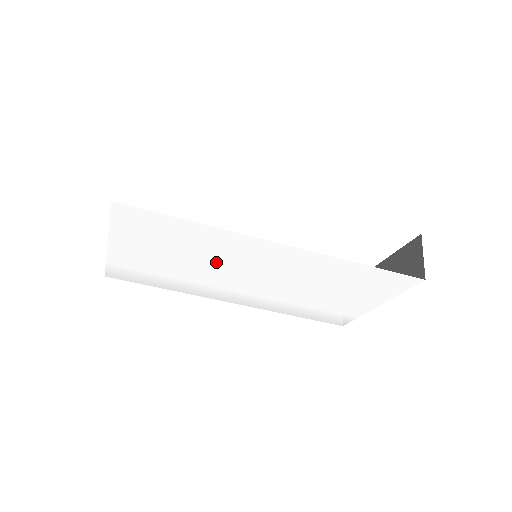
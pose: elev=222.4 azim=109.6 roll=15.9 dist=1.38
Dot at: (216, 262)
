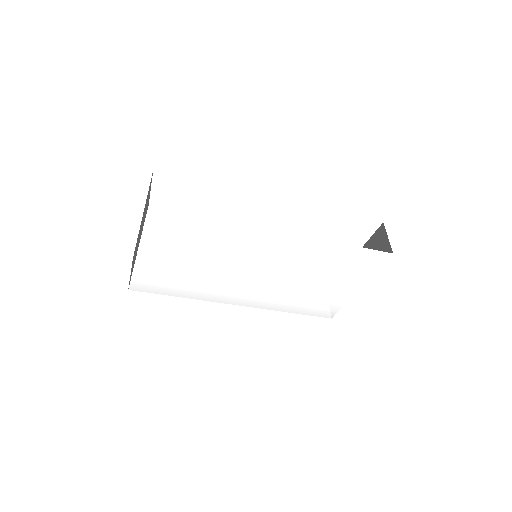
Dot at: (227, 259)
